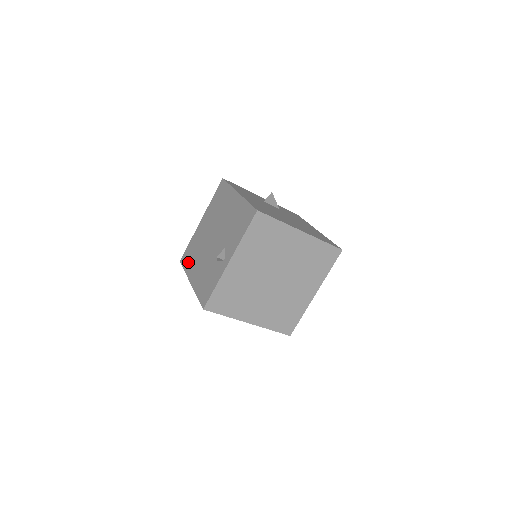
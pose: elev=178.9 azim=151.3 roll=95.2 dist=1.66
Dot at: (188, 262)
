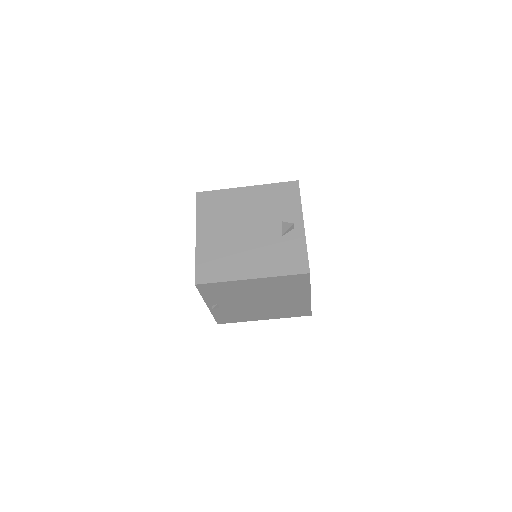
Dot at: (220, 271)
